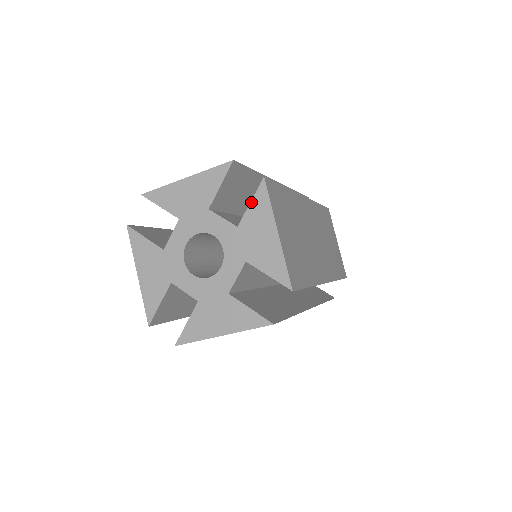
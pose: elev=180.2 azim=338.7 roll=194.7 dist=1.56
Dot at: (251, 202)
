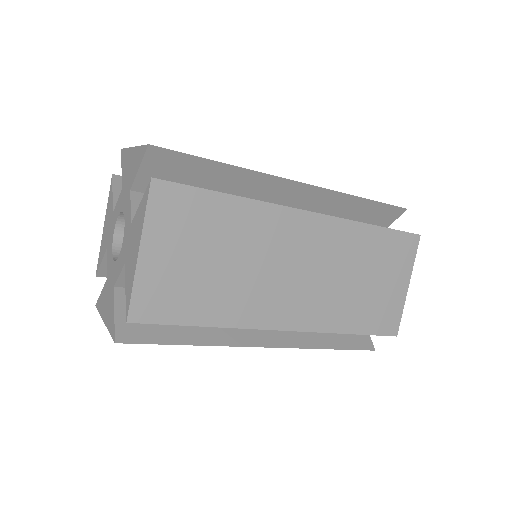
Dot at: occluded
